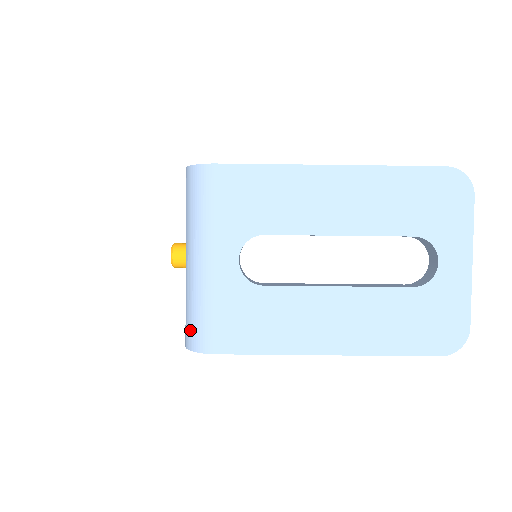
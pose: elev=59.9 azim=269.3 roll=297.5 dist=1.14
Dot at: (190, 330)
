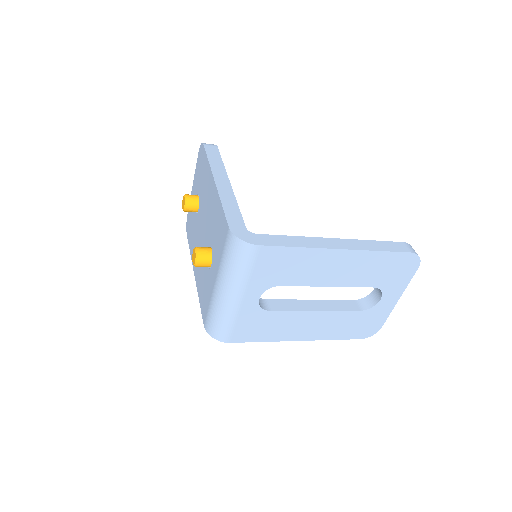
Dot at: (213, 327)
